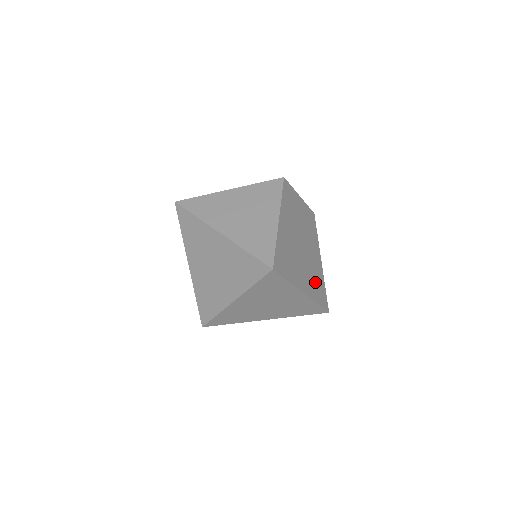
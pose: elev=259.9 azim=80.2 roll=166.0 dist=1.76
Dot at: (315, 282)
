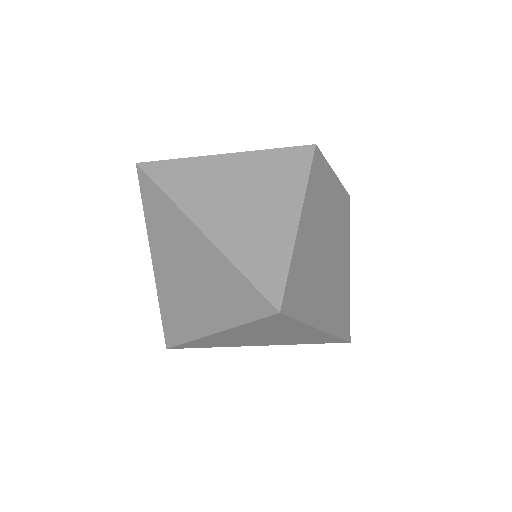
Dot at: (338, 305)
